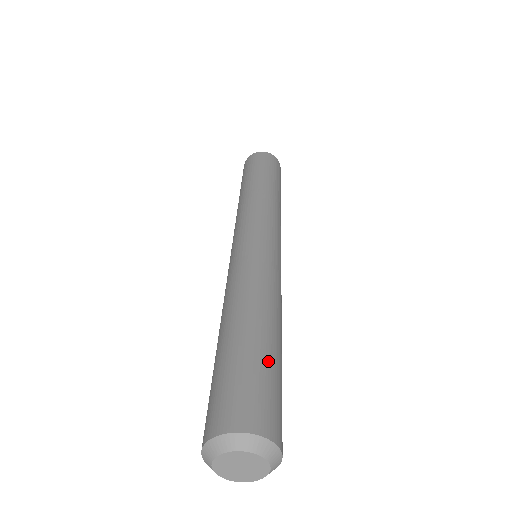
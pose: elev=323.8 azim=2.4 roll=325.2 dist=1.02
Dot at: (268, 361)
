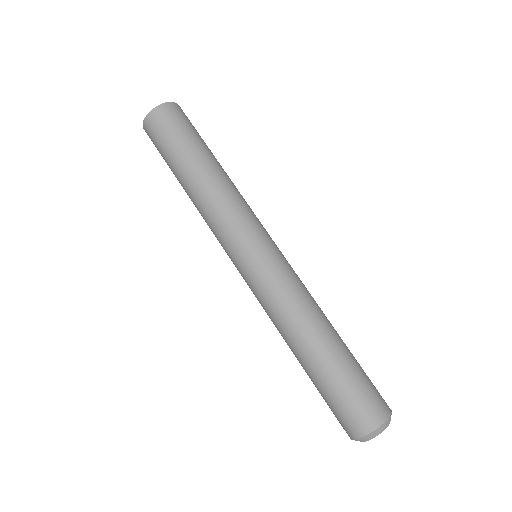
Dot at: (351, 369)
